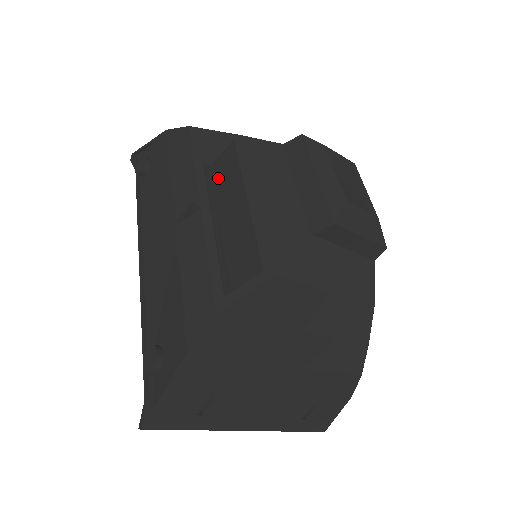
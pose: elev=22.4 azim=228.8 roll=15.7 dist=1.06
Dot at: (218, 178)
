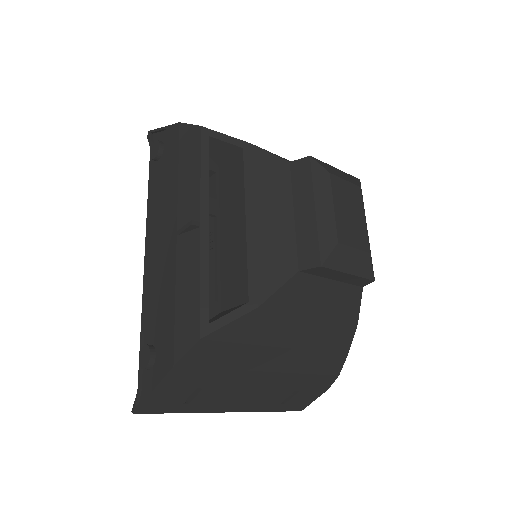
Dot at: (224, 184)
